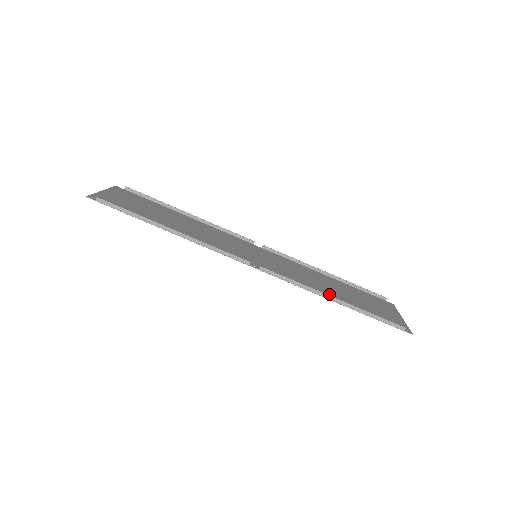
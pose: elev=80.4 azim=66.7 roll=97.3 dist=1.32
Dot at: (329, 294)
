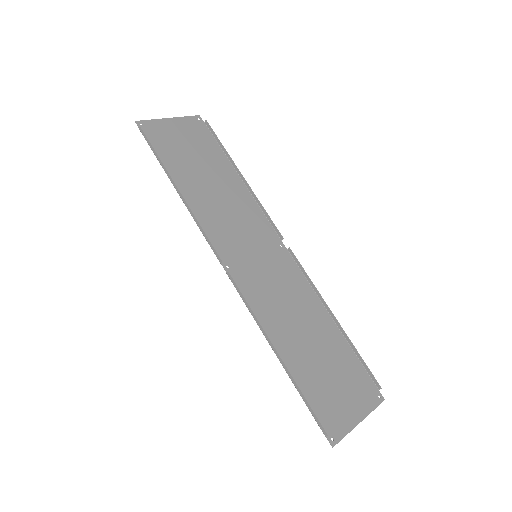
Dot at: (285, 342)
